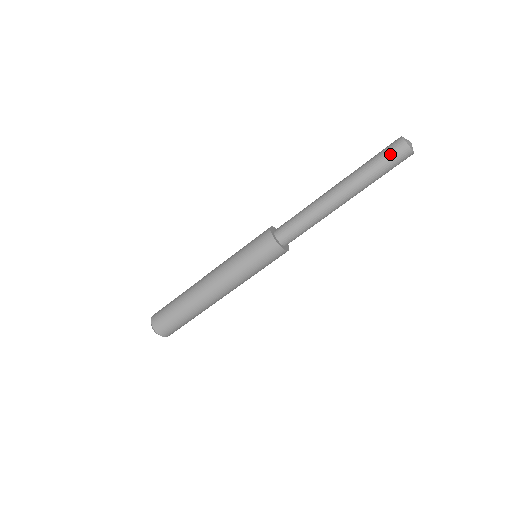
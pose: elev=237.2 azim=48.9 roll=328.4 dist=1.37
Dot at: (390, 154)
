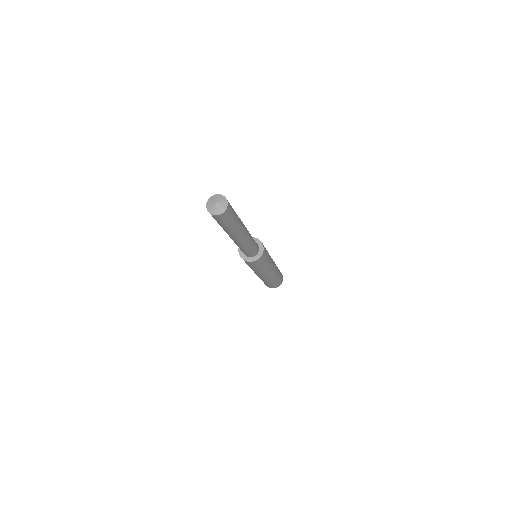
Dot at: occluded
